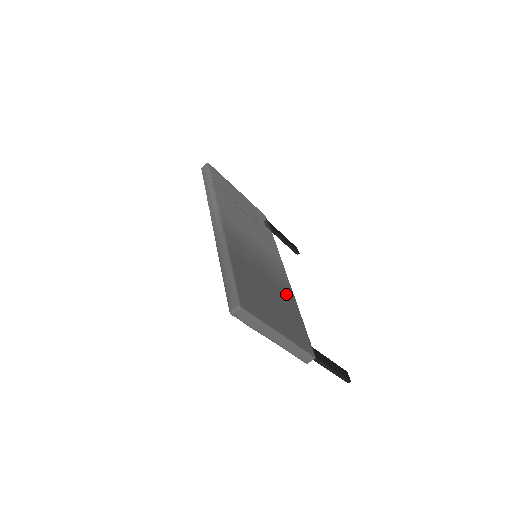
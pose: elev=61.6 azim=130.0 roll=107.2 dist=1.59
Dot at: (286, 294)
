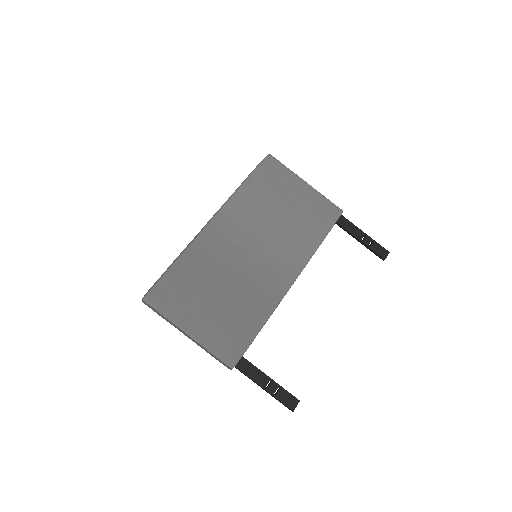
Dot at: (258, 301)
